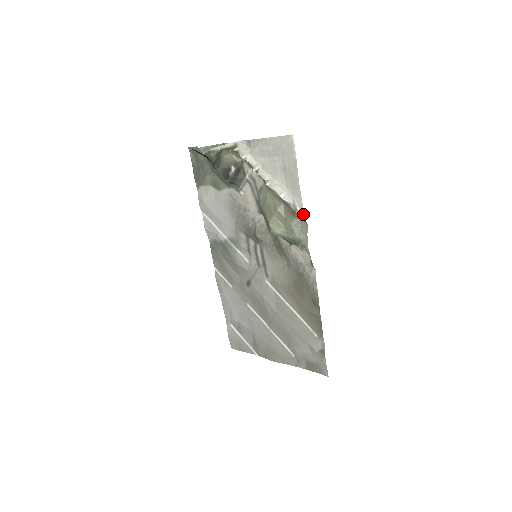
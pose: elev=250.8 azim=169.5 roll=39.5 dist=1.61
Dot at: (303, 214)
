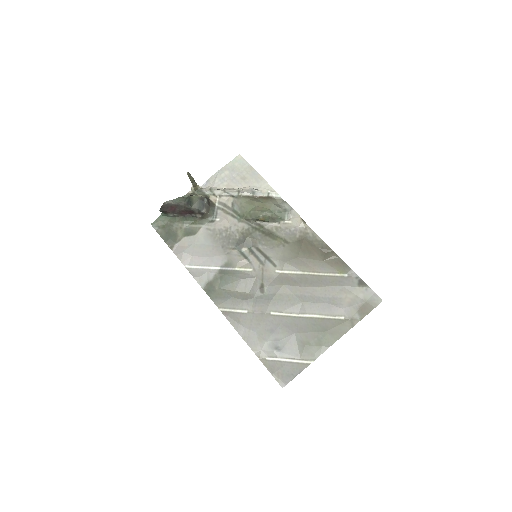
Dot at: (275, 192)
